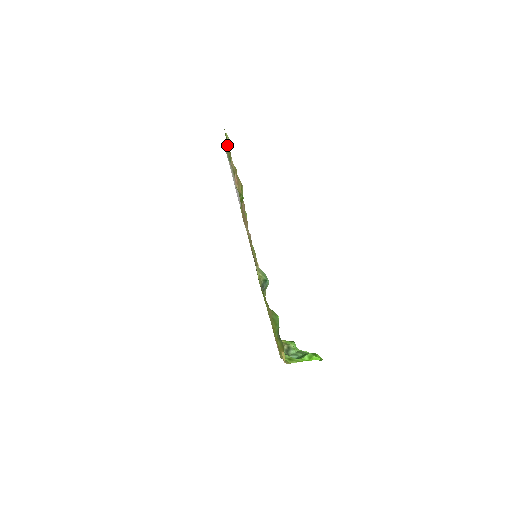
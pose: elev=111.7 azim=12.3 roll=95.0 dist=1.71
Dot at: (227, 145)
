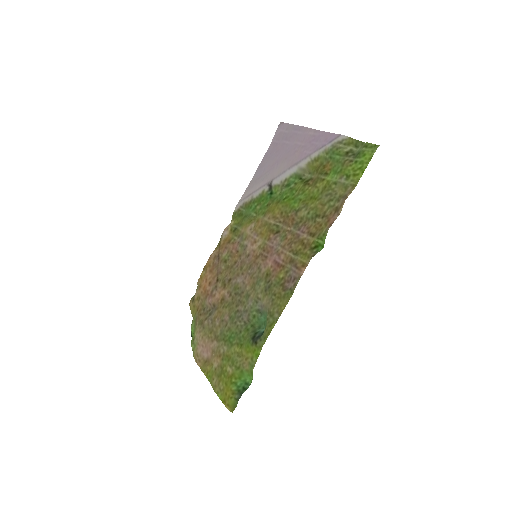
Dot at: (358, 165)
